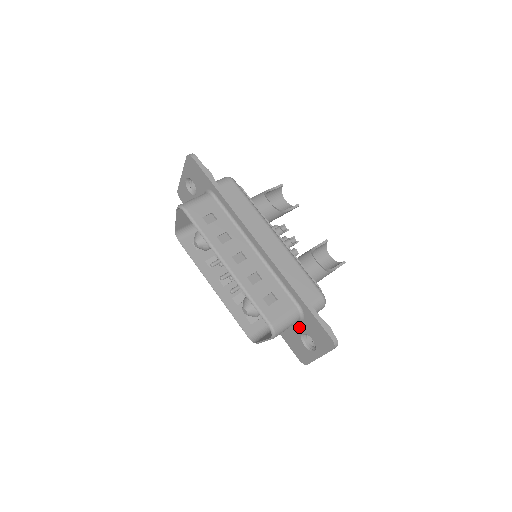
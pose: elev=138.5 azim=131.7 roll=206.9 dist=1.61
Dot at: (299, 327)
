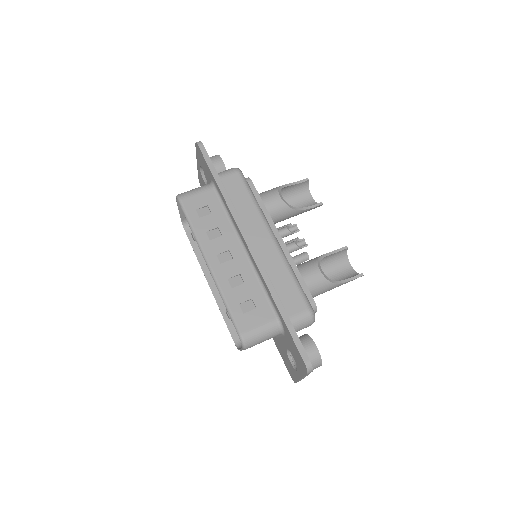
Dot at: (284, 341)
